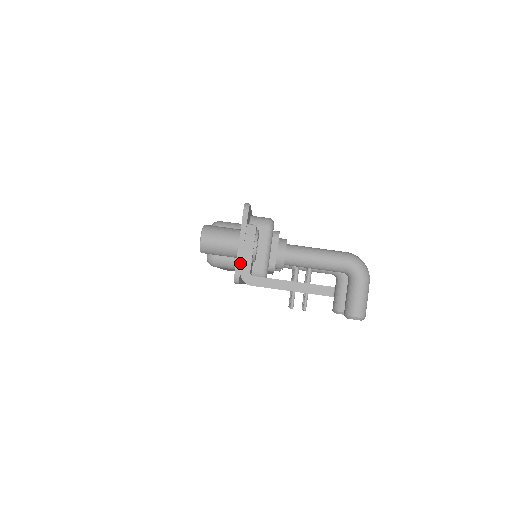
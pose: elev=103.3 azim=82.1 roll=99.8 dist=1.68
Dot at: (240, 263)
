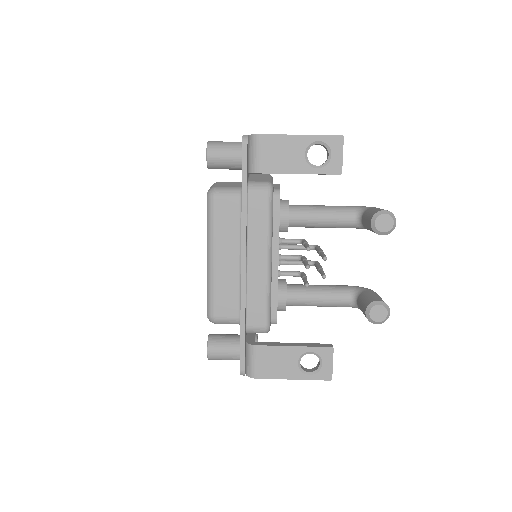
Dot at: occluded
